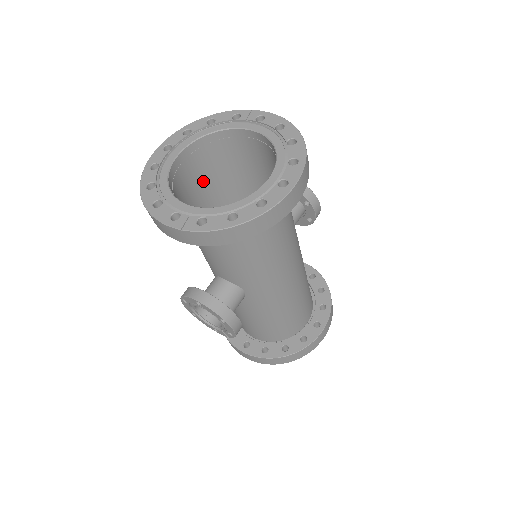
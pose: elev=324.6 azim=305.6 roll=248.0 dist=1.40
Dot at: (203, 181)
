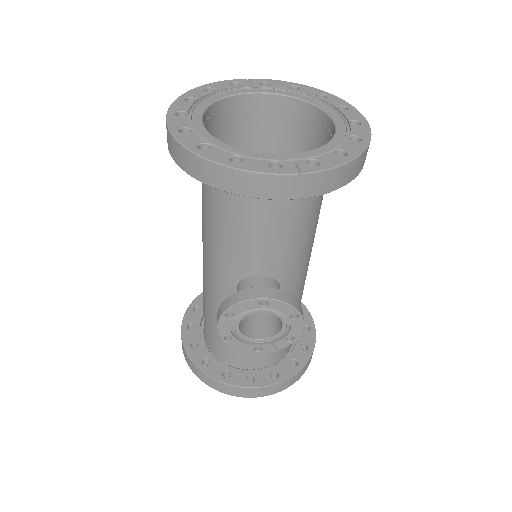
Dot at: occluded
